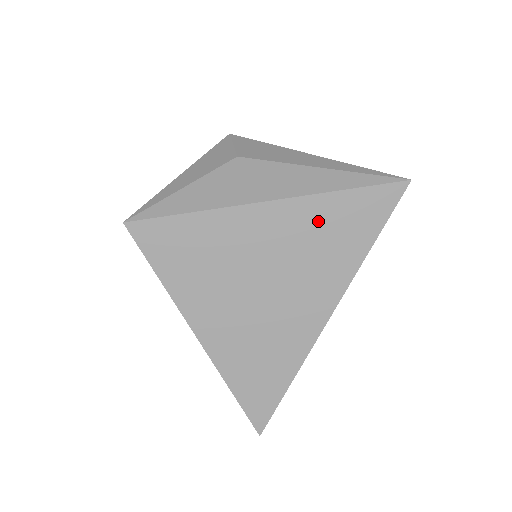
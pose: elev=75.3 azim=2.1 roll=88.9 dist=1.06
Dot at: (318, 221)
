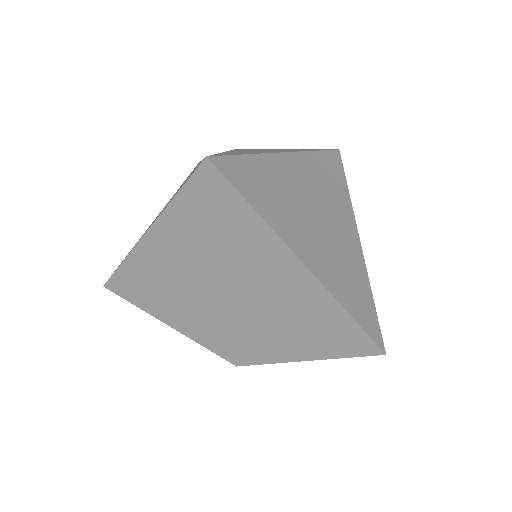
Dot at: (316, 168)
